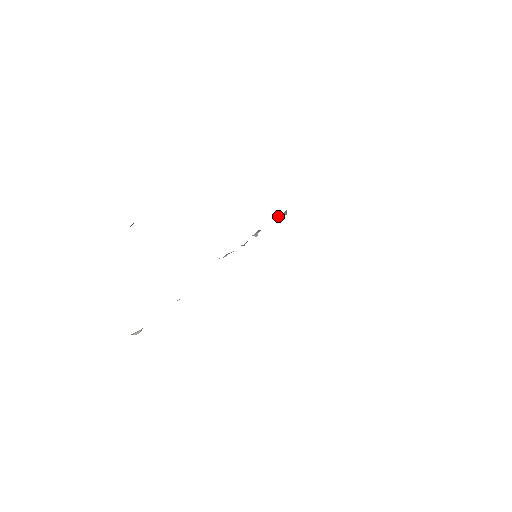
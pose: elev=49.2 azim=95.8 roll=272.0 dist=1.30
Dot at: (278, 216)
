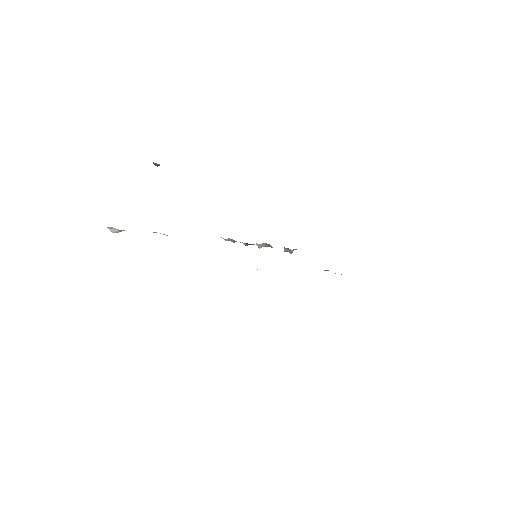
Dot at: (285, 248)
